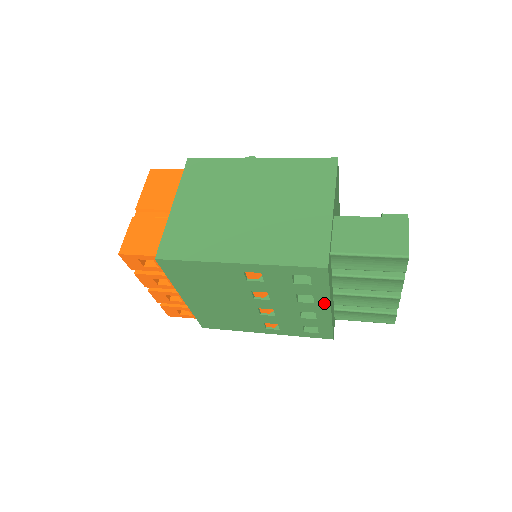
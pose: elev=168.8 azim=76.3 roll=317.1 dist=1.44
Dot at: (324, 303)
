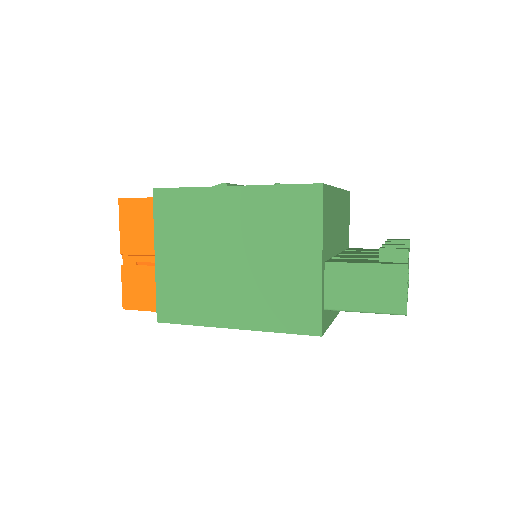
Dot at: occluded
